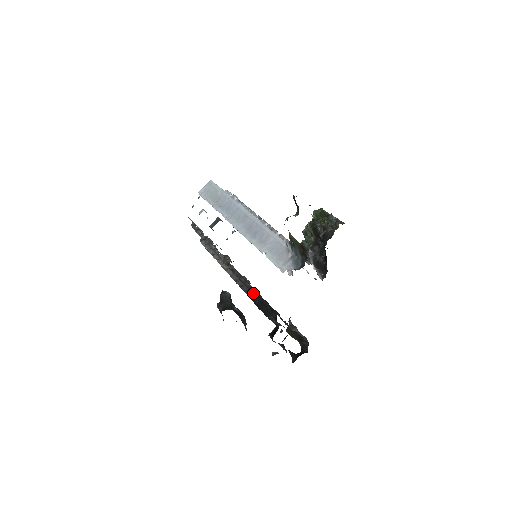
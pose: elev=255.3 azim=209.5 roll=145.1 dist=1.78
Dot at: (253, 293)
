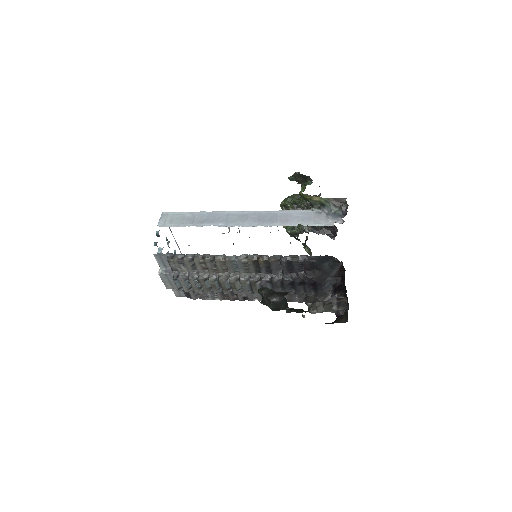
Dot at: (308, 262)
